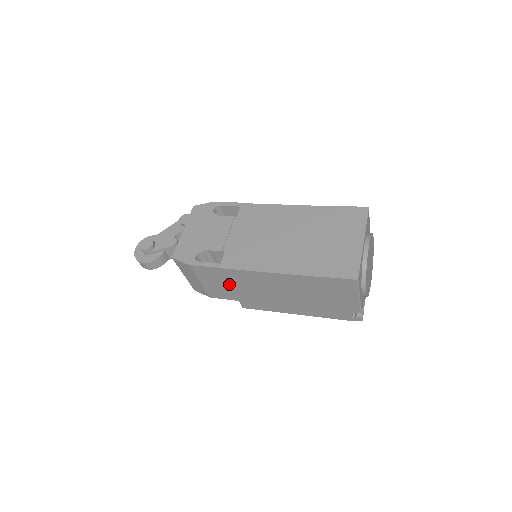
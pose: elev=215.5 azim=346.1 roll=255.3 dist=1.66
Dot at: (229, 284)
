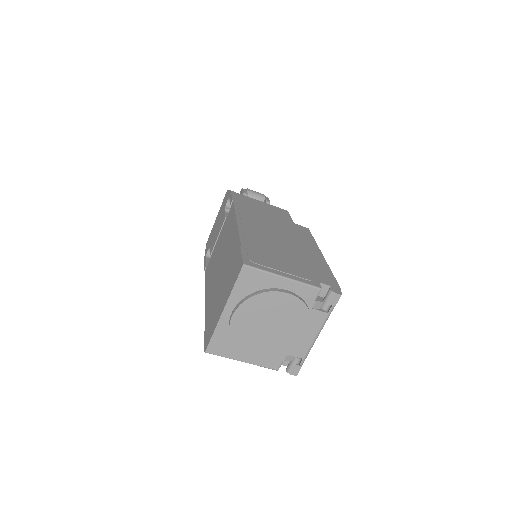
Dot at: occluded
